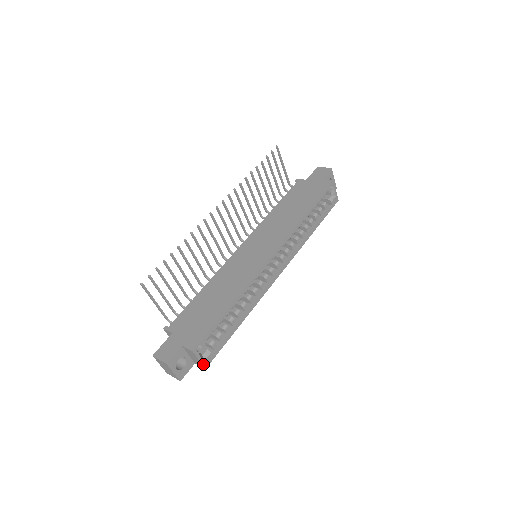
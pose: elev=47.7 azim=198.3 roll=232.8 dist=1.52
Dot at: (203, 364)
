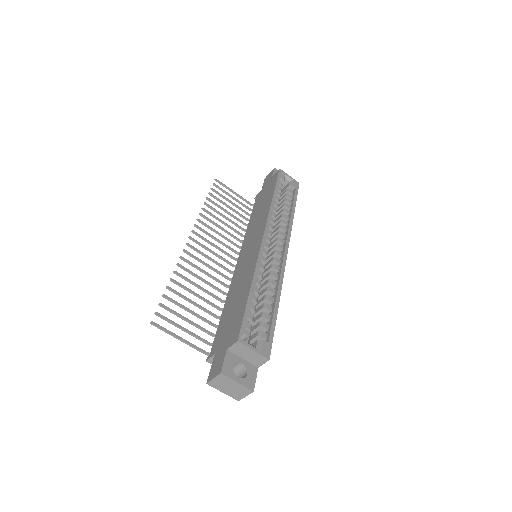
Dot at: (262, 355)
